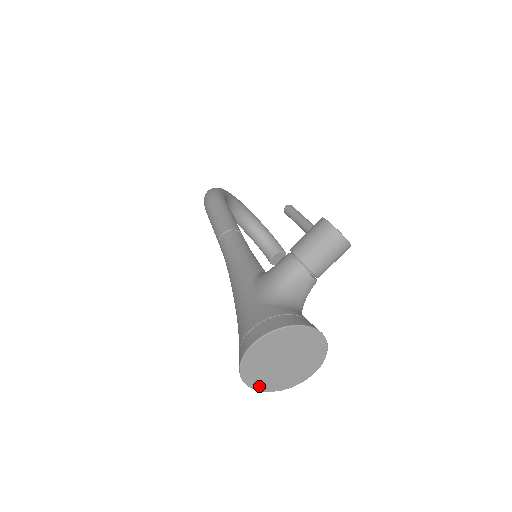
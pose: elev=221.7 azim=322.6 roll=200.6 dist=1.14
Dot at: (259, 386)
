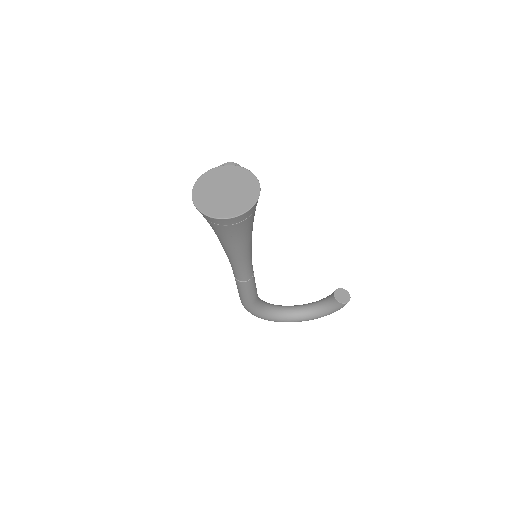
Dot at: (232, 214)
